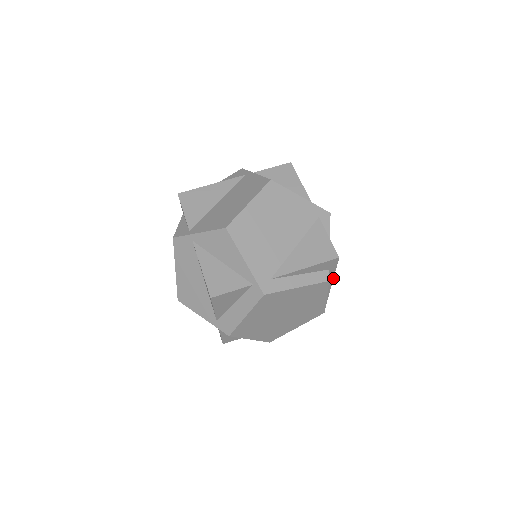
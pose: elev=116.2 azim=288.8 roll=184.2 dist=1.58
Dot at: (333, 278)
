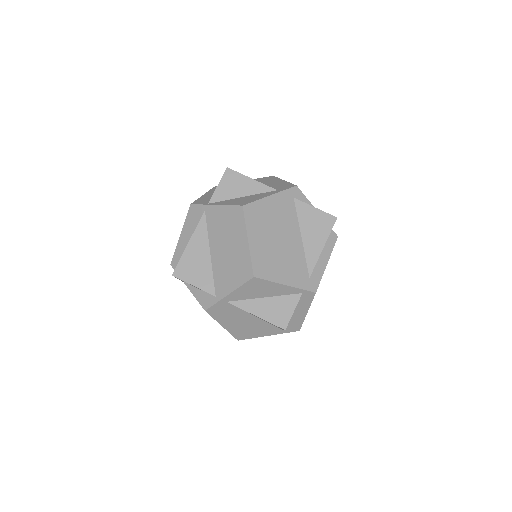
Dot at: occluded
